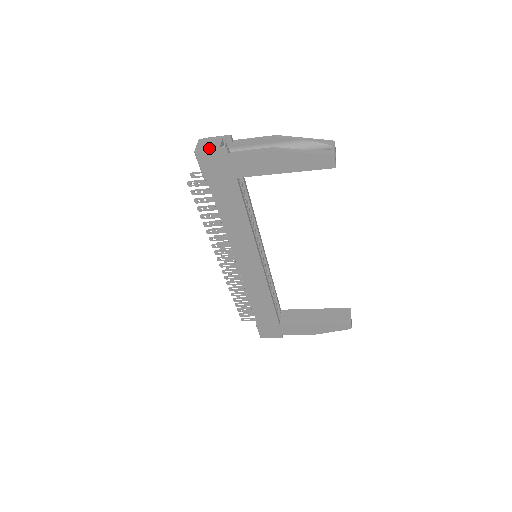
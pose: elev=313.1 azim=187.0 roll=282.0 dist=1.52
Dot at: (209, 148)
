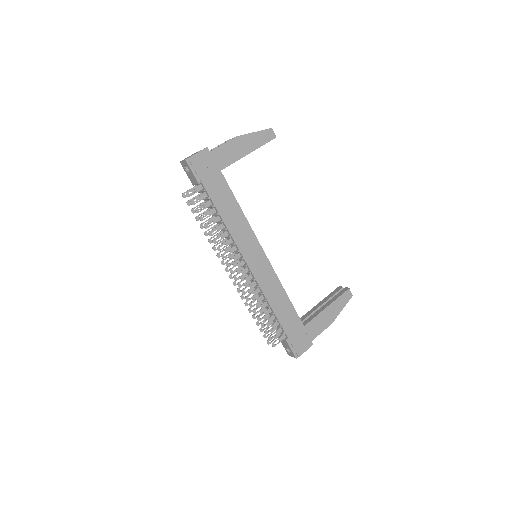
Dot at: (194, 154)
